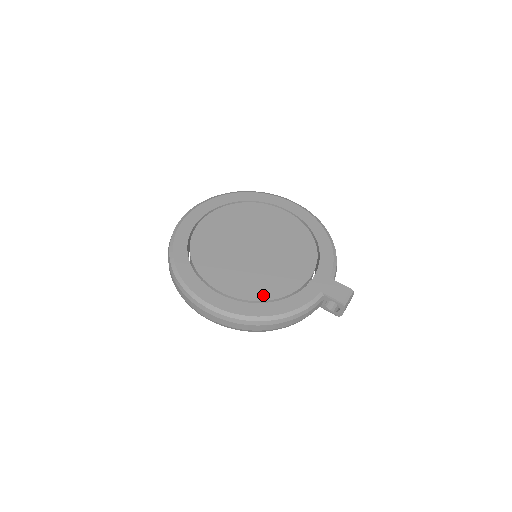
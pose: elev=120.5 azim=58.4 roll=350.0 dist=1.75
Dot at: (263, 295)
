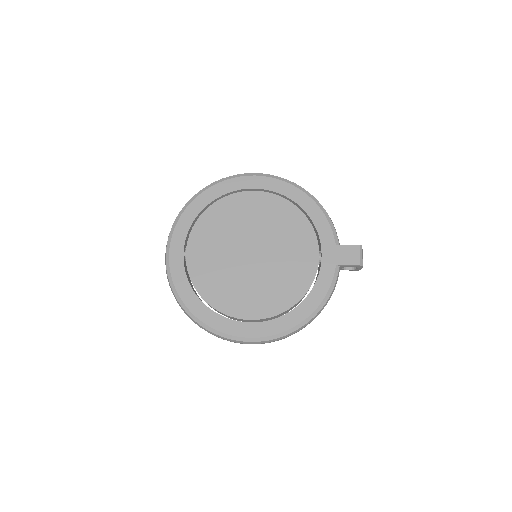
Dot at: (290, 300)
